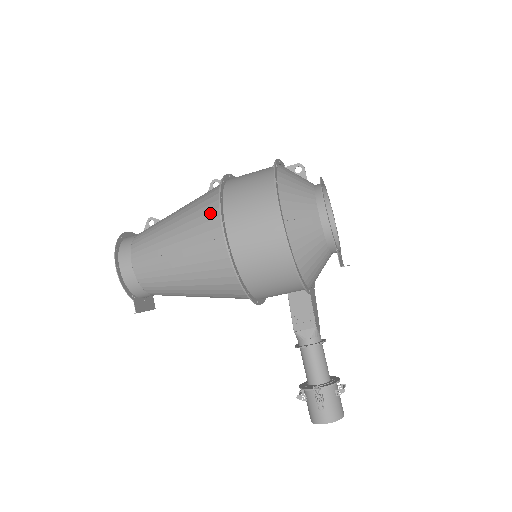
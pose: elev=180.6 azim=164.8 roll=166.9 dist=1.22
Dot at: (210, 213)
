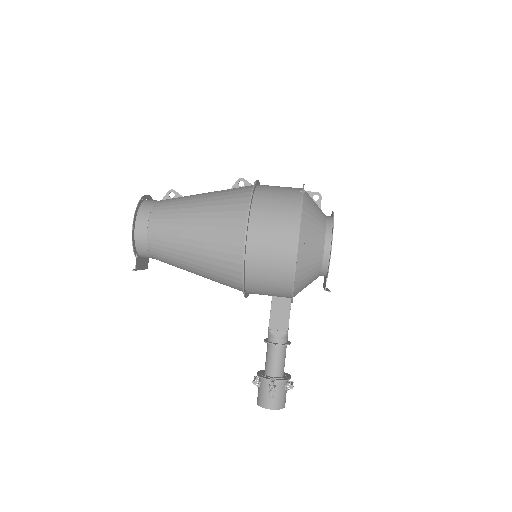
Dot at: (237, 212)
